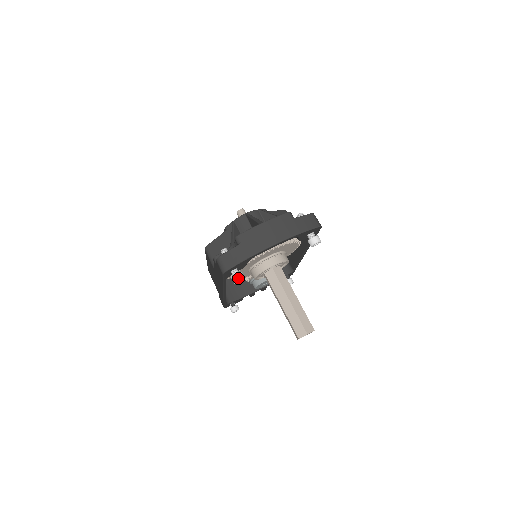
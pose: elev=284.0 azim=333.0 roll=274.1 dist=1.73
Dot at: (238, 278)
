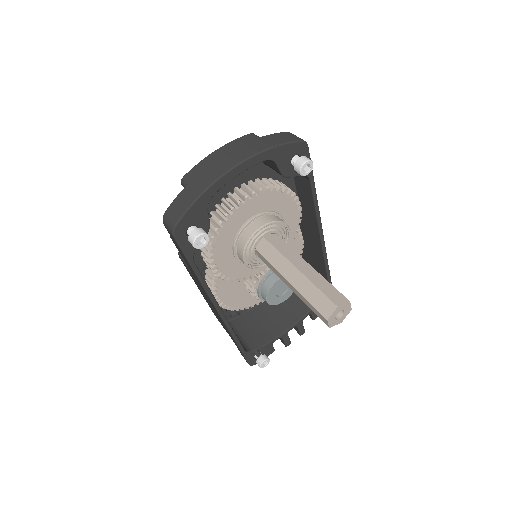
Dot at: (195, 234)
